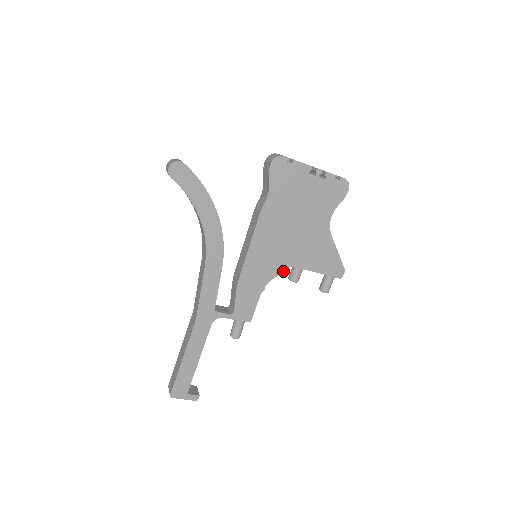
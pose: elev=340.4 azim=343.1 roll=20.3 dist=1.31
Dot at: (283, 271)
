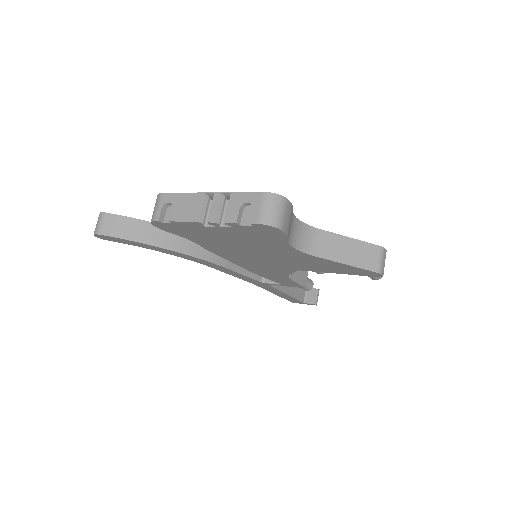
Dot at: (293, 272)
